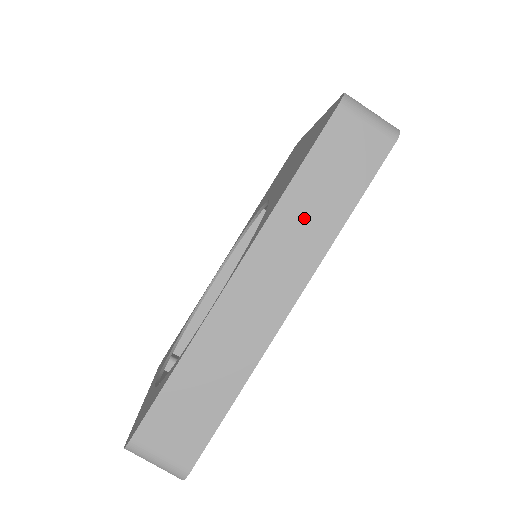
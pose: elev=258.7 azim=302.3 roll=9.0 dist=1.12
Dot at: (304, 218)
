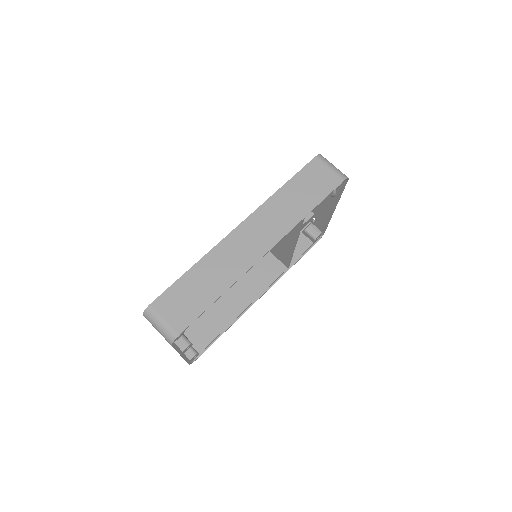
Dot at: (285, 206)
